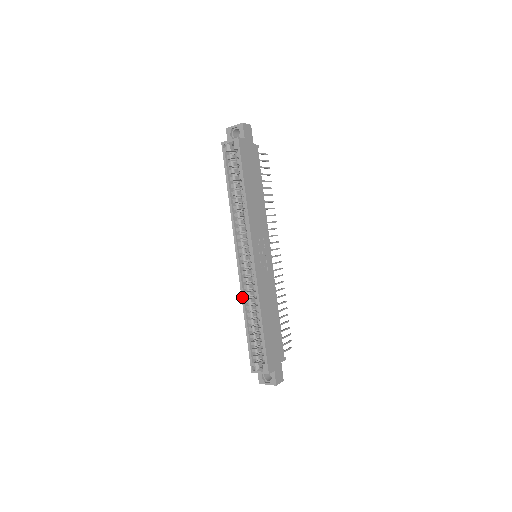
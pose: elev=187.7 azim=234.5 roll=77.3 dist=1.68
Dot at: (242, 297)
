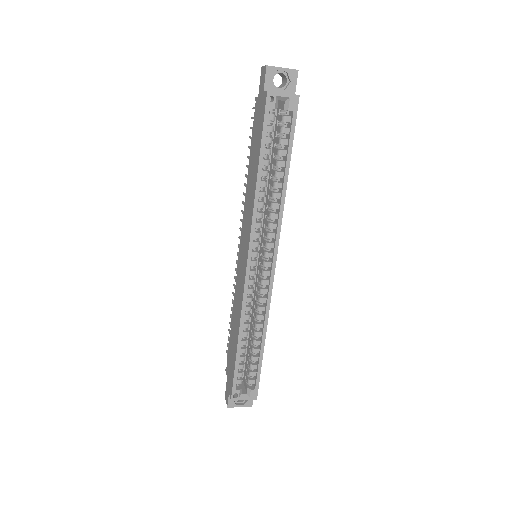
Dot at: (242, 314)
